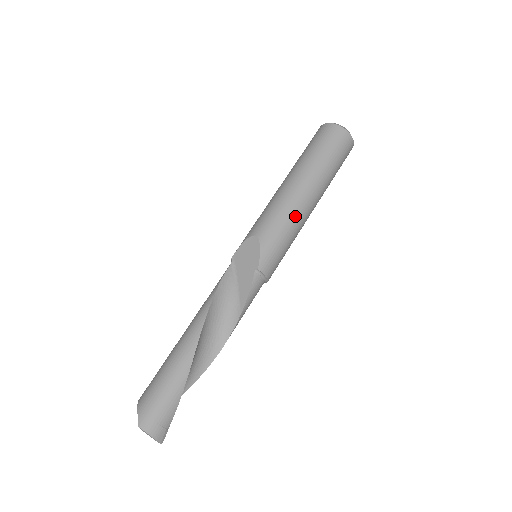
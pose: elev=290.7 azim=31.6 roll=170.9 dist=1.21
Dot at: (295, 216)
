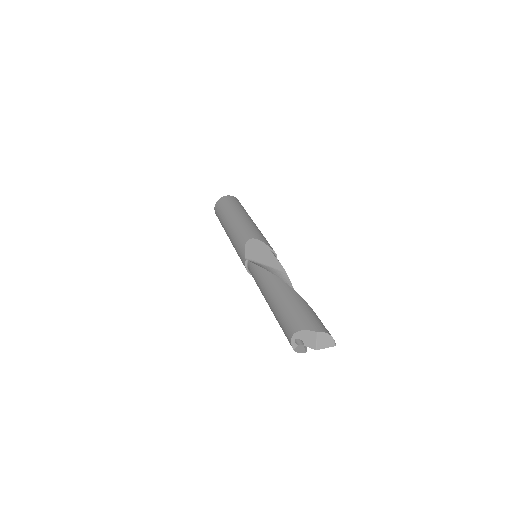
Dot at: (257, 228)
